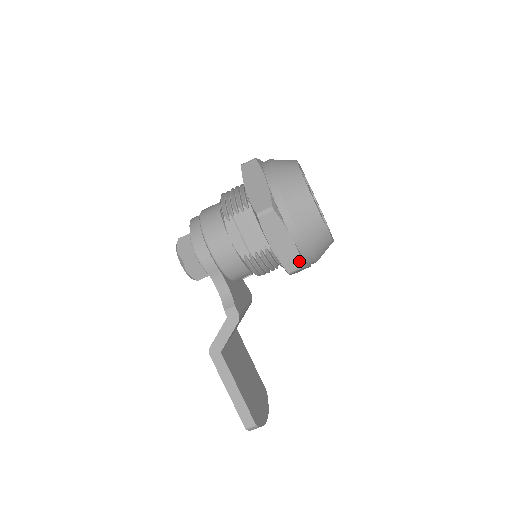
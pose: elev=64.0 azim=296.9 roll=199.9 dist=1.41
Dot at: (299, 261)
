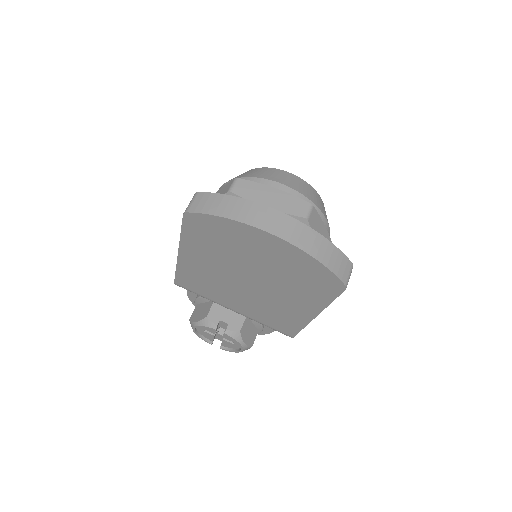
Dot at: (231, 182)
